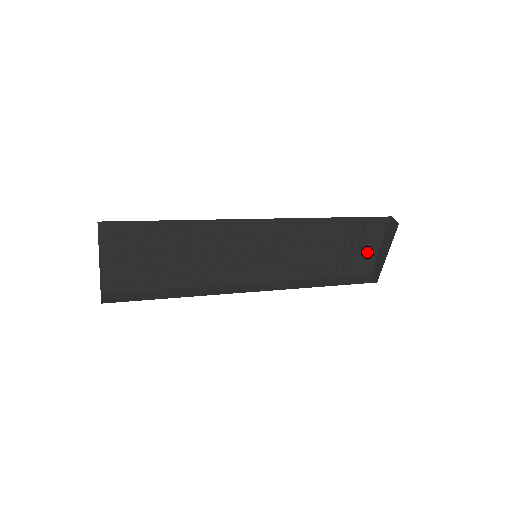
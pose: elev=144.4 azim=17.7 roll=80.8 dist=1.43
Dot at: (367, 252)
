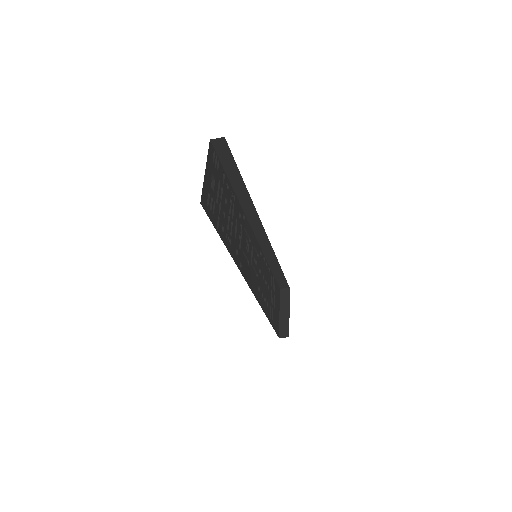
Dot at: (277, 312)
